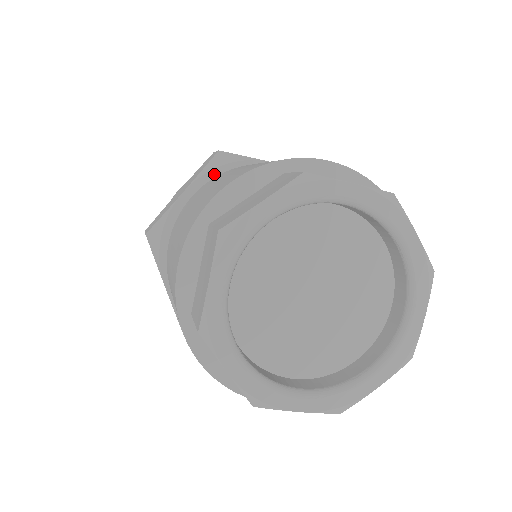
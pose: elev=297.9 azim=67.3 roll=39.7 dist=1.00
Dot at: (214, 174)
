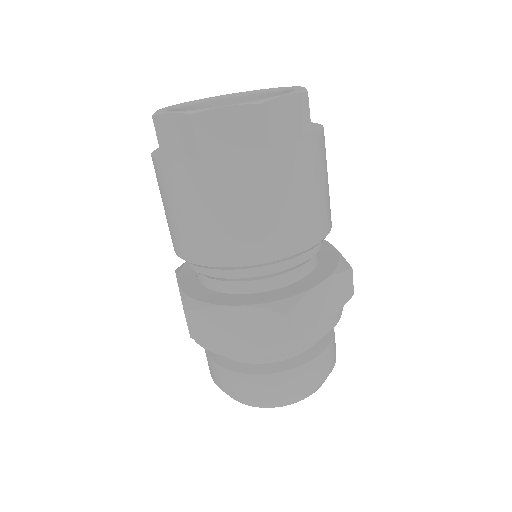
Dot at: (184, 269)
